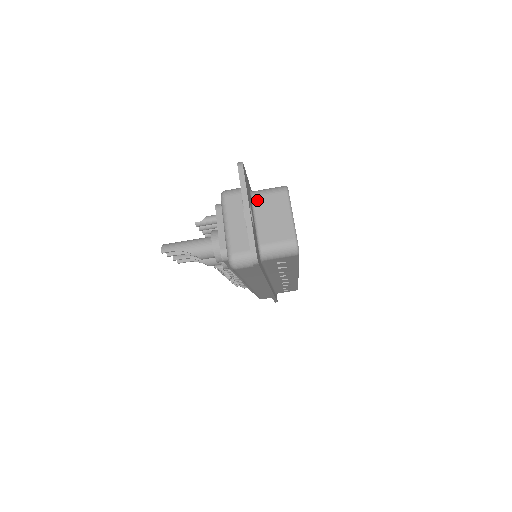
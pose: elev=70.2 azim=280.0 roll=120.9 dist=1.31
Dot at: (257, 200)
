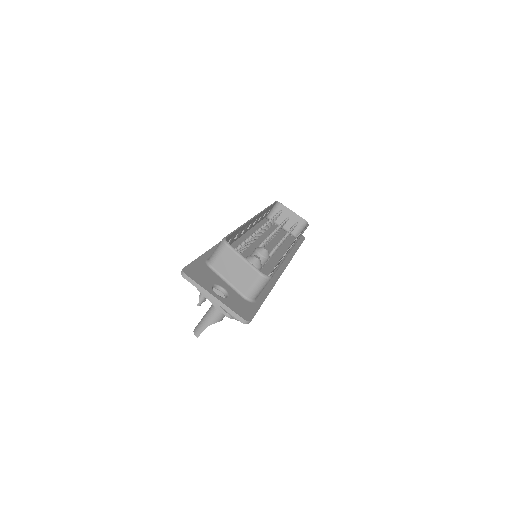
Dot at: (216, 267)
